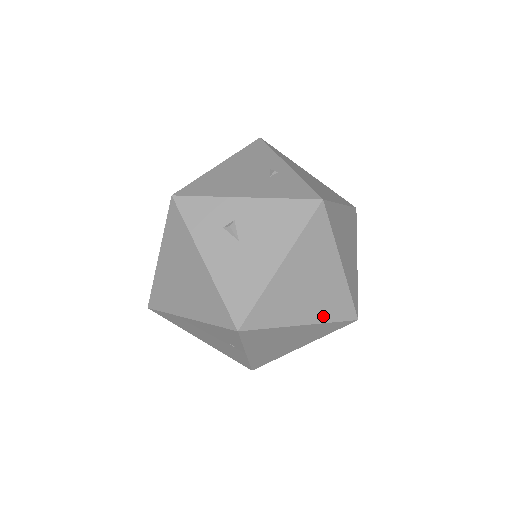
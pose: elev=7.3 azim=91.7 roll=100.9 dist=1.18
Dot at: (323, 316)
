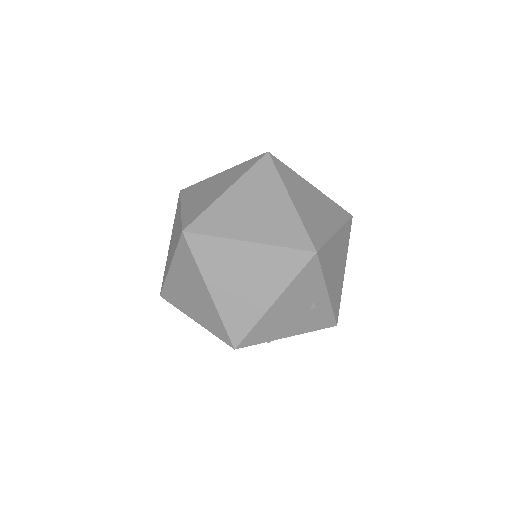
Dot at: occluded
